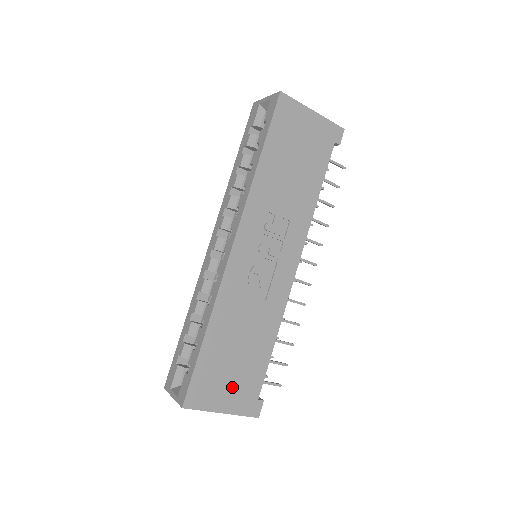
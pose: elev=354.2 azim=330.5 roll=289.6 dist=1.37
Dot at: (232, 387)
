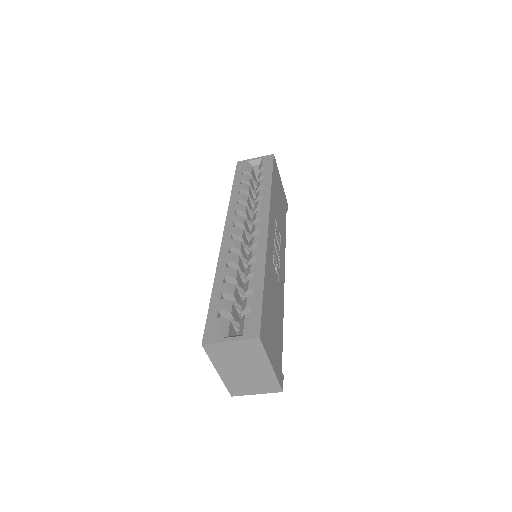
Dot at: (274, 345)
